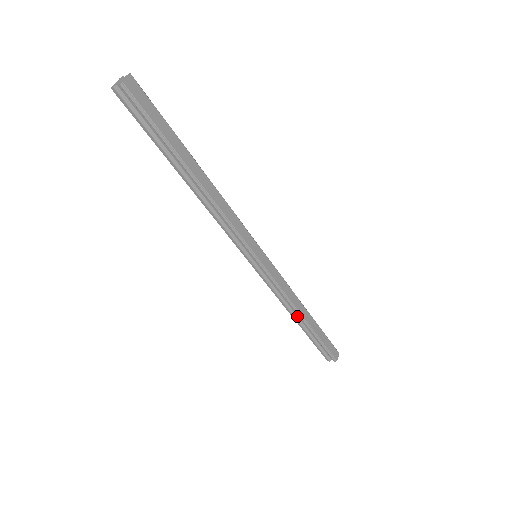
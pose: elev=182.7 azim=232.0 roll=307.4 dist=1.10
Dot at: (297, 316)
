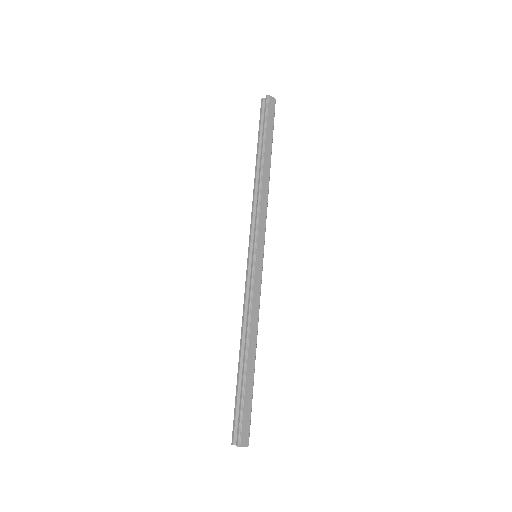
Dot at: (244, 346)
